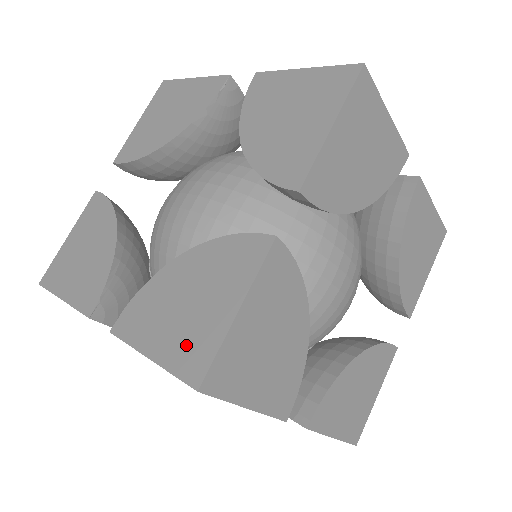
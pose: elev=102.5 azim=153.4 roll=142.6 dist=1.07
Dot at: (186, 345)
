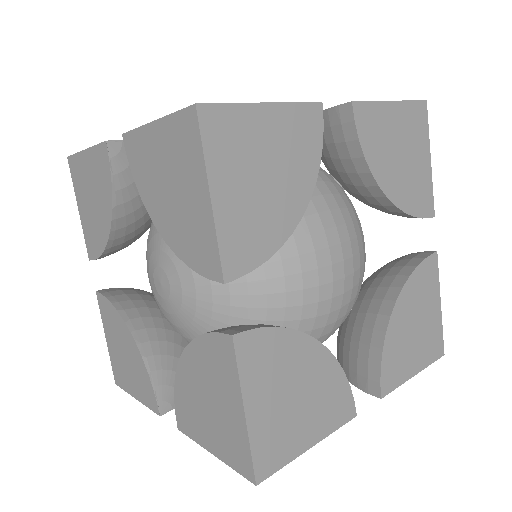
Dot at: occluded
